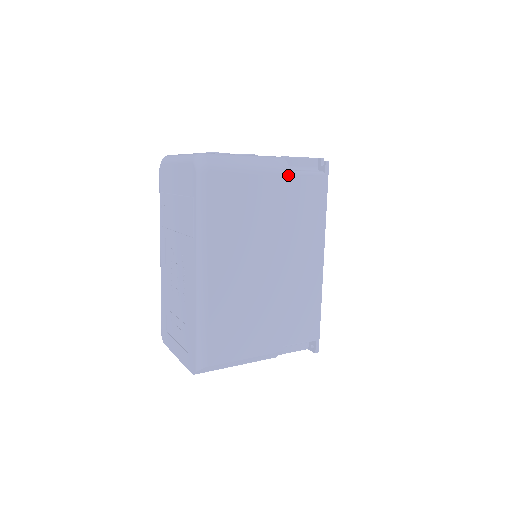
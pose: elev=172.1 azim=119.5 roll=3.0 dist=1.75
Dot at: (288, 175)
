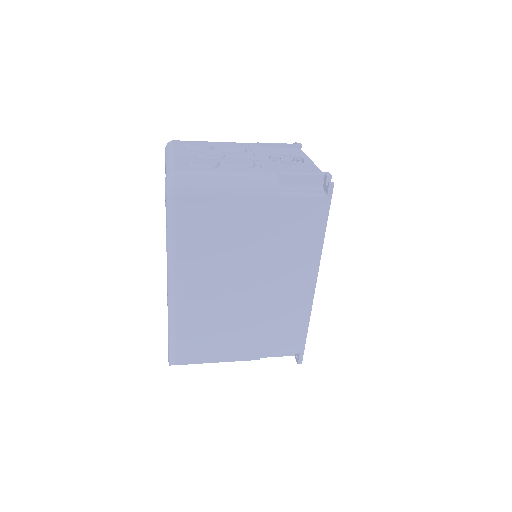
Dot at: (276, 199)
